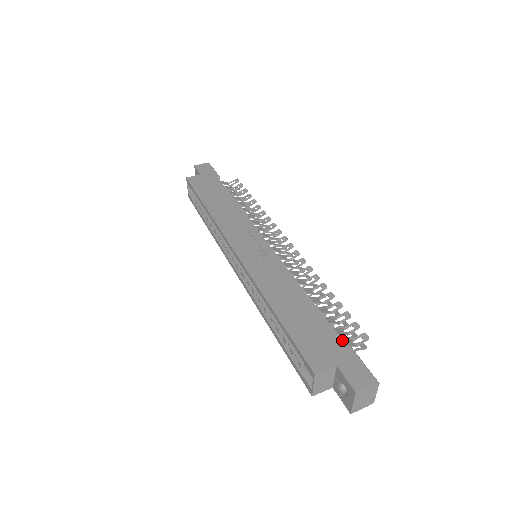
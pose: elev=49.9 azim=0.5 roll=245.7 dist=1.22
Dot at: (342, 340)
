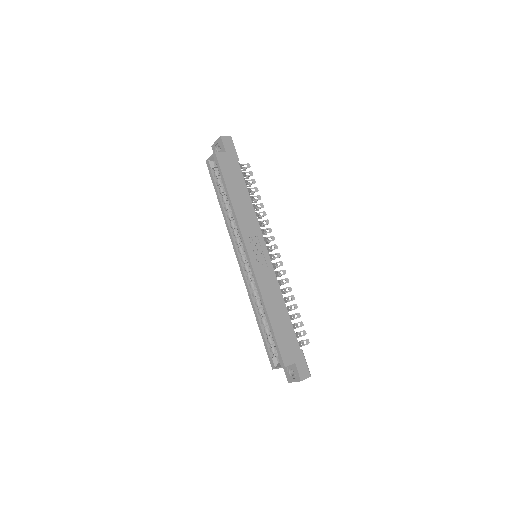
Dot at: (298, 343)
